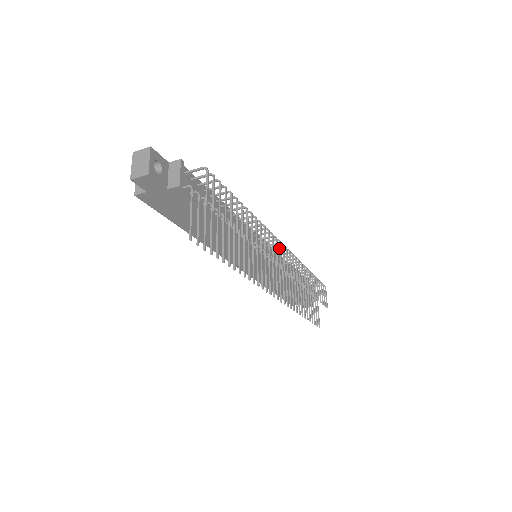
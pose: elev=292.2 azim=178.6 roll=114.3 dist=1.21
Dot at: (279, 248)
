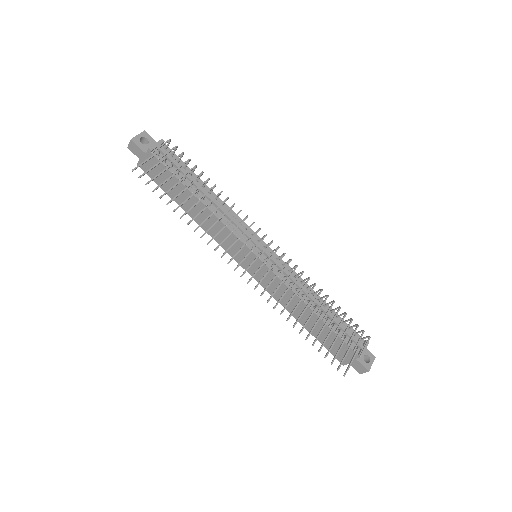
Dot at: (262, 239)
